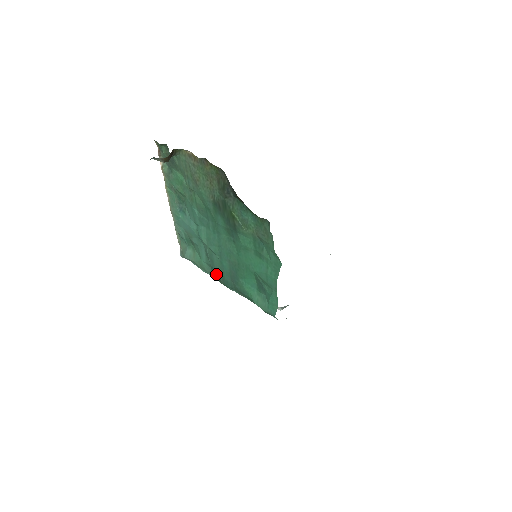
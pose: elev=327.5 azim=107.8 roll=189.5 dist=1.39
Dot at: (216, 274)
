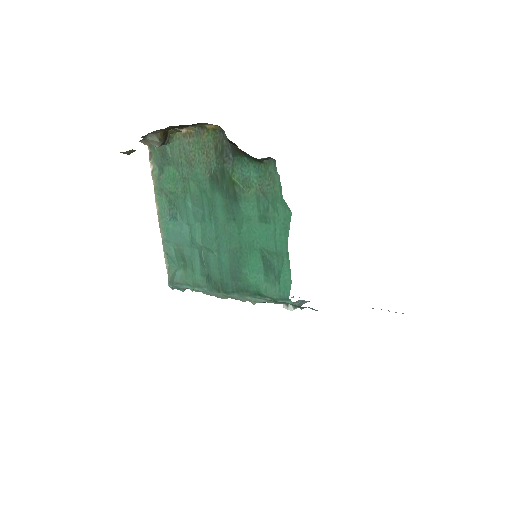
Dot at: (213, 282)
